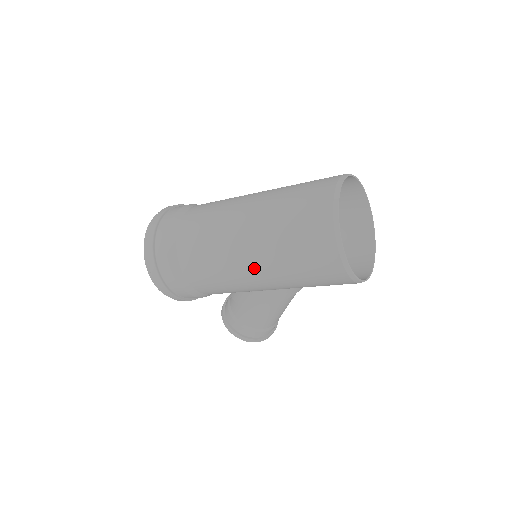
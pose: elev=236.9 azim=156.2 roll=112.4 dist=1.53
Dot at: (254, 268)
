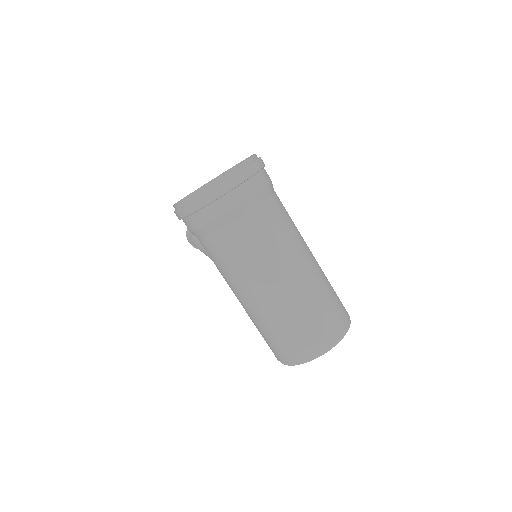
Dot at: (244, 303)
